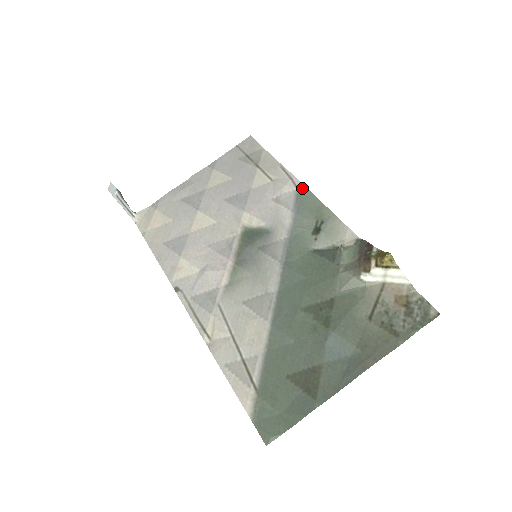
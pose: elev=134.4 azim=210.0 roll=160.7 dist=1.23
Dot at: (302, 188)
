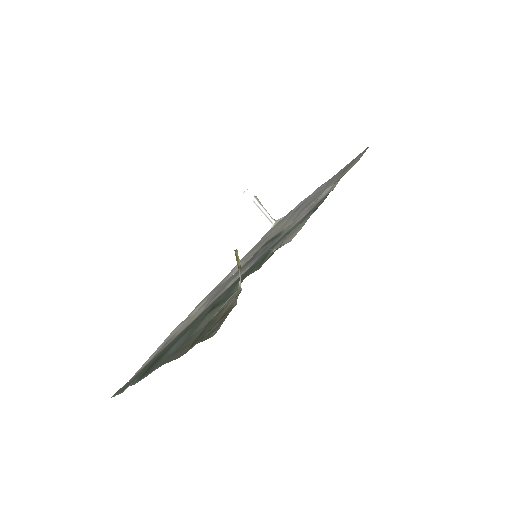
Dot at: (330, 191)
